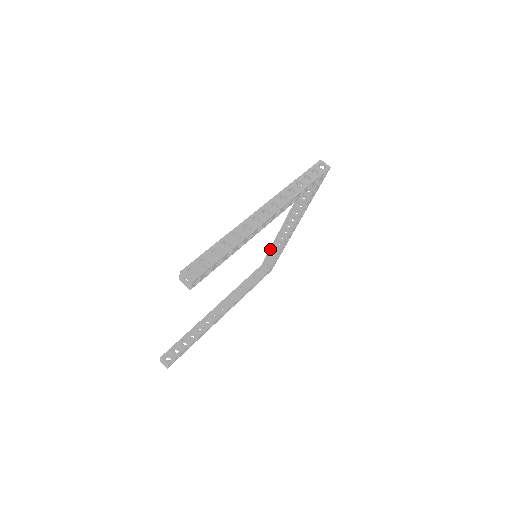
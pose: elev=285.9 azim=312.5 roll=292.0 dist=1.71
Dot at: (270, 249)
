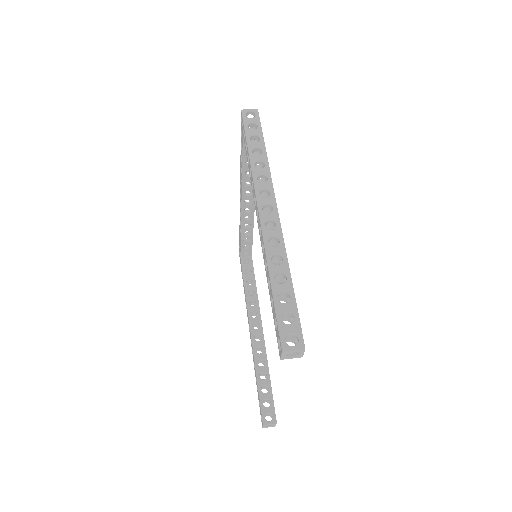
Dot at: (241, 237)
